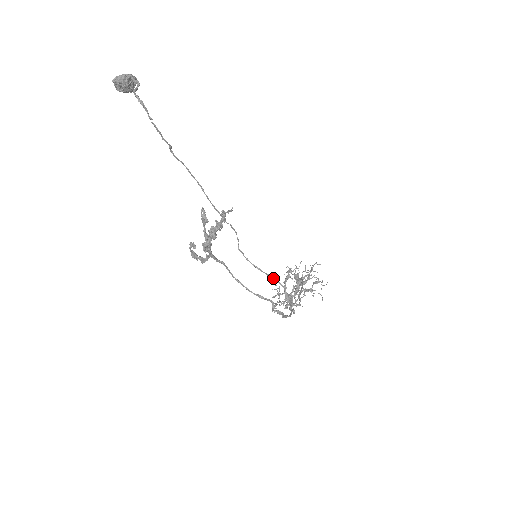
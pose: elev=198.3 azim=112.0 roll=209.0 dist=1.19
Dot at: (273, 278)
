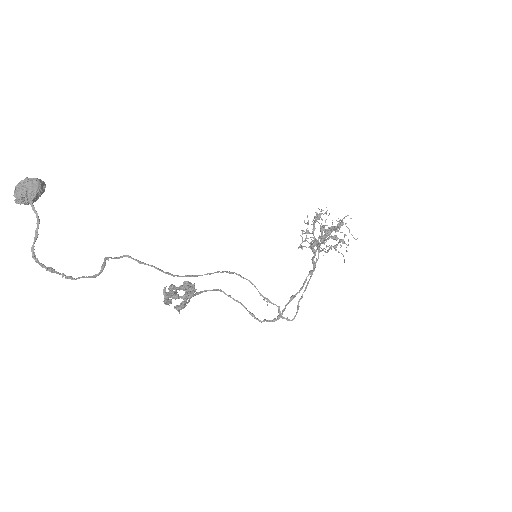
Dot at: occluded
